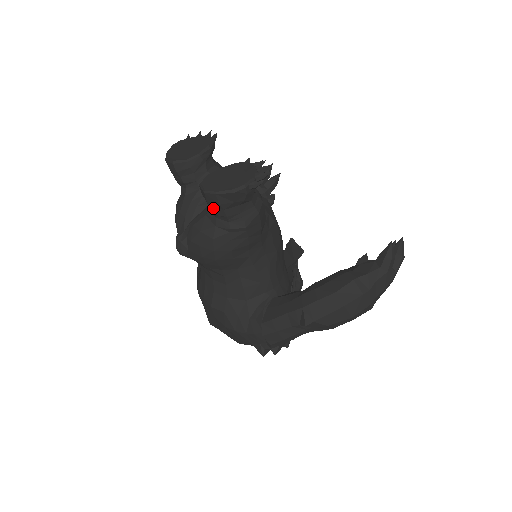
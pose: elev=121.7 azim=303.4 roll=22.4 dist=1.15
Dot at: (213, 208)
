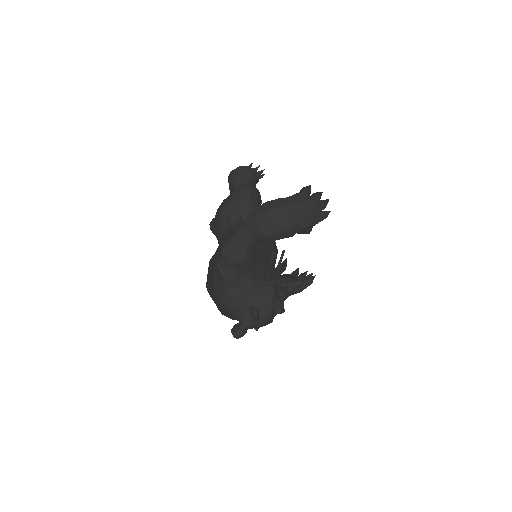
Dot at: (230, 184)
